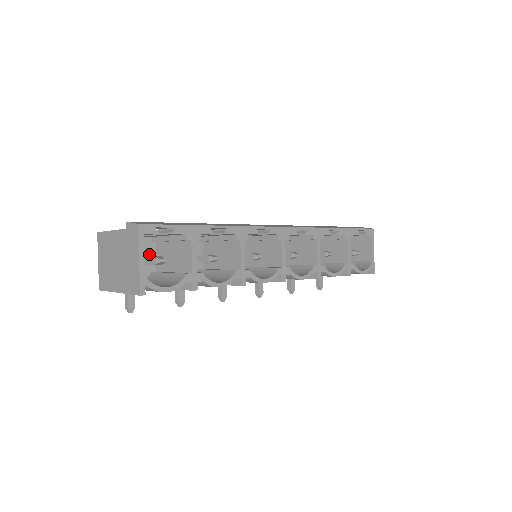
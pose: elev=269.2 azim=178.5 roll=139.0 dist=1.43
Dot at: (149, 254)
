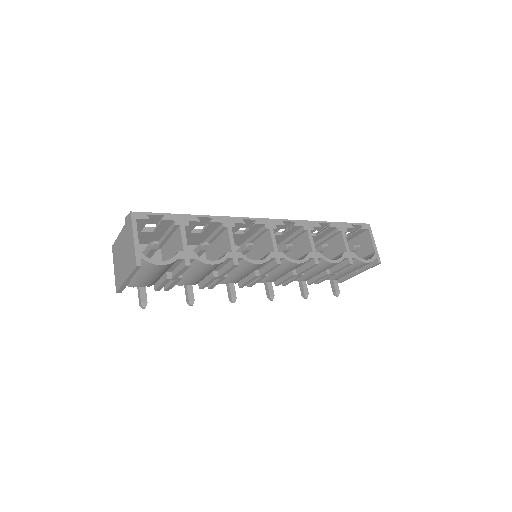
Dot at: (156, 258)
